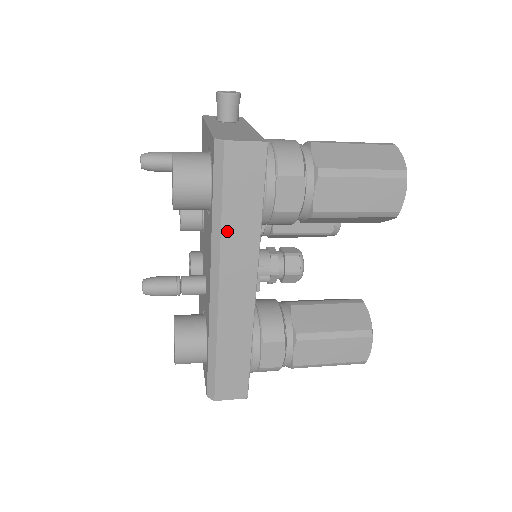
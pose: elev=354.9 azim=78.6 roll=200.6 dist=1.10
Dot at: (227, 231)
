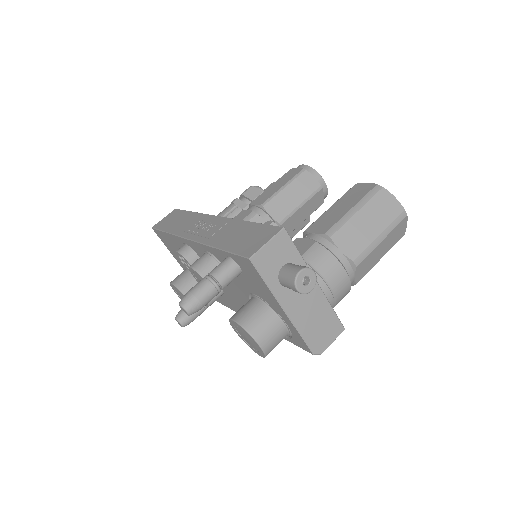
Dot at: occluded
